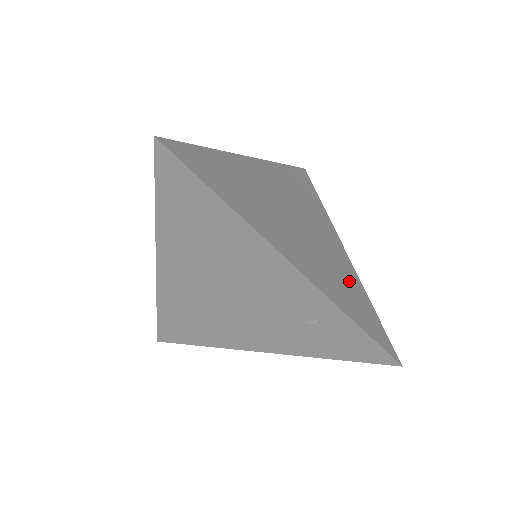
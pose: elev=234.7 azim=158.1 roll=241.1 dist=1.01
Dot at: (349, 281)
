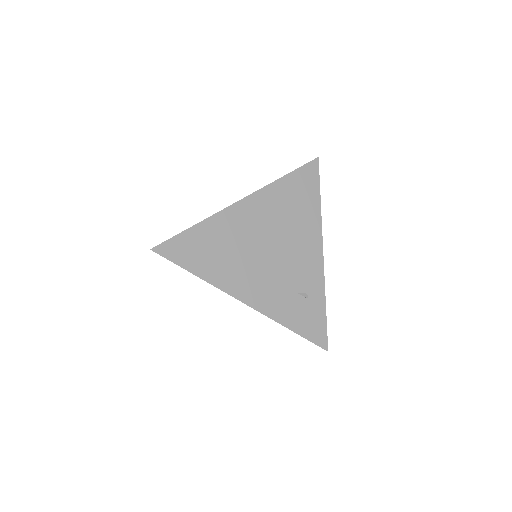
Dot at: occluded
